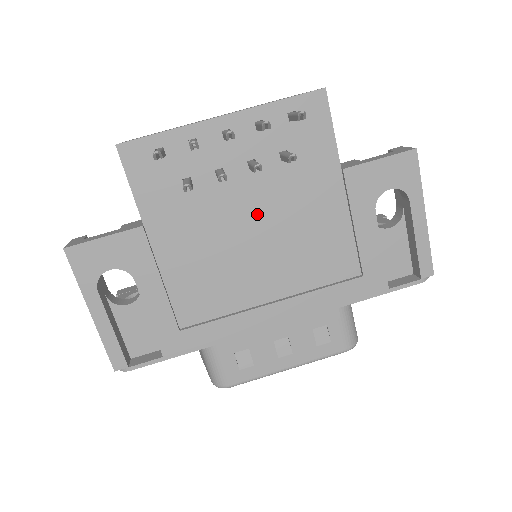
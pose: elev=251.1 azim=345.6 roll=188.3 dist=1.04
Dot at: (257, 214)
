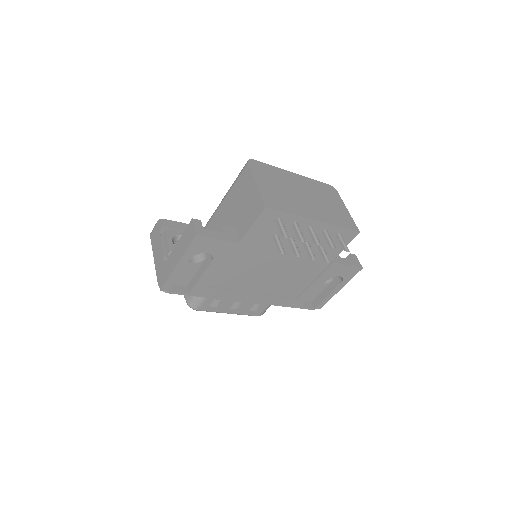
Dot at: (287, 260)
